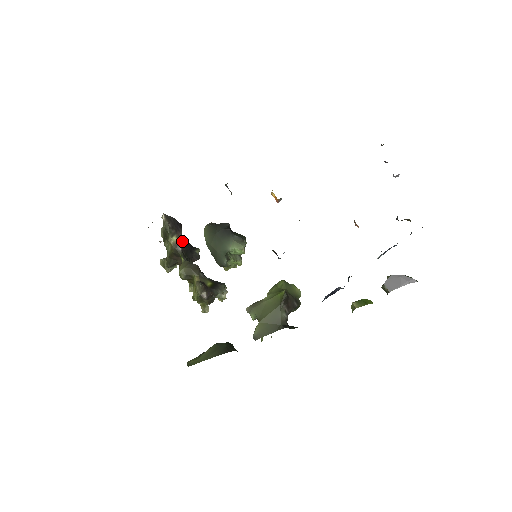
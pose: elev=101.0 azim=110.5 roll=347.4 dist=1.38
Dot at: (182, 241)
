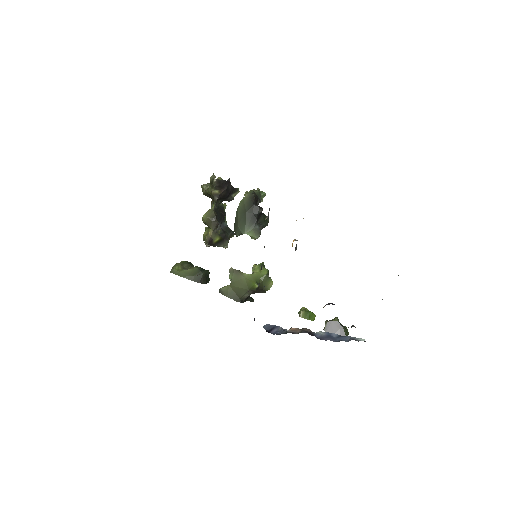
Dot at: (222, 194)
